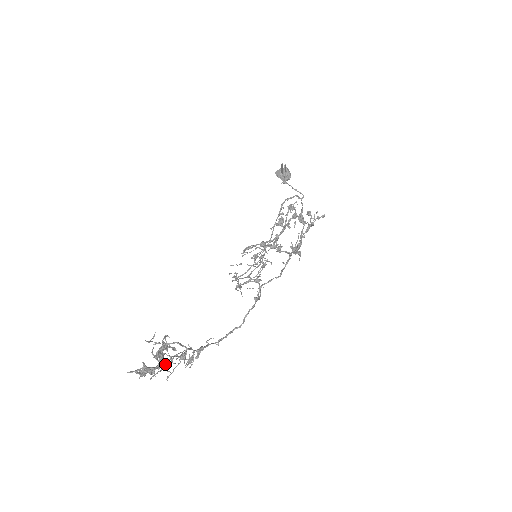
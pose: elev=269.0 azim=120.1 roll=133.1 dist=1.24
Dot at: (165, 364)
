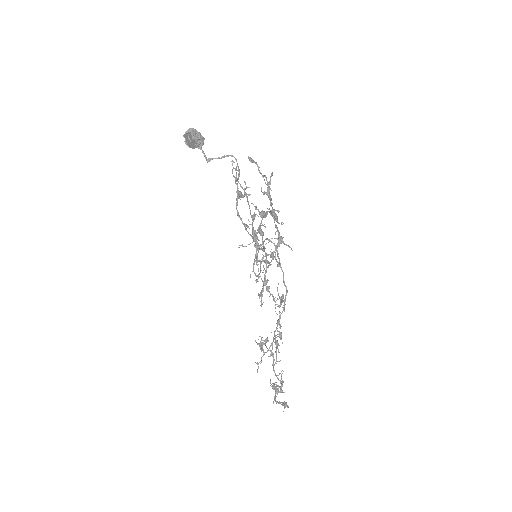
Dot at: occluded
